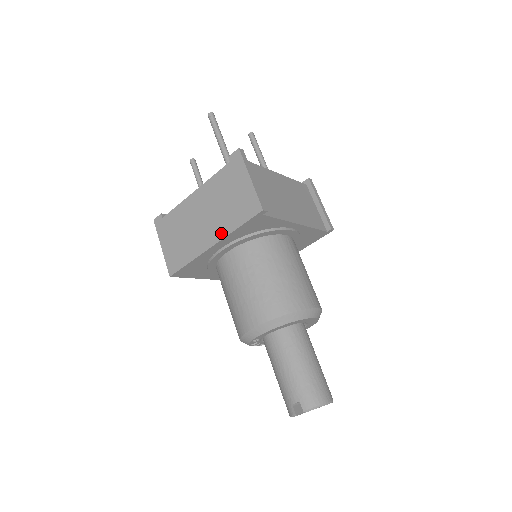
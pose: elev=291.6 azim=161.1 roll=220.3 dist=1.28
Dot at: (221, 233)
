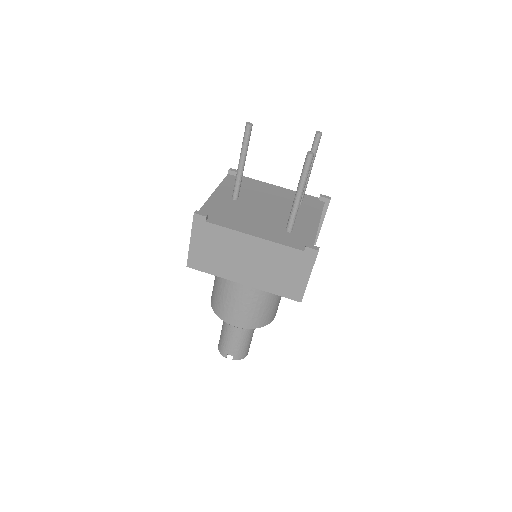
Dot at: (257, 284)
